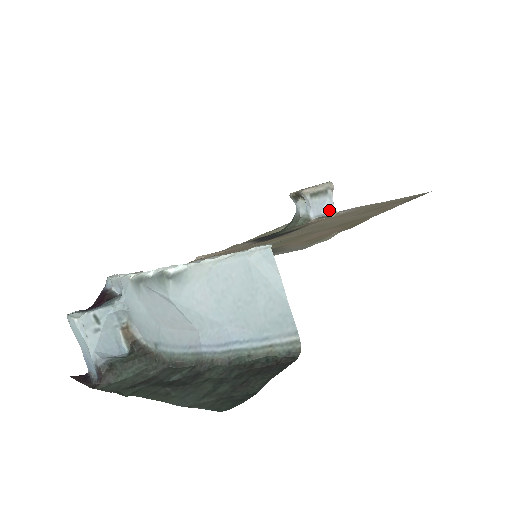
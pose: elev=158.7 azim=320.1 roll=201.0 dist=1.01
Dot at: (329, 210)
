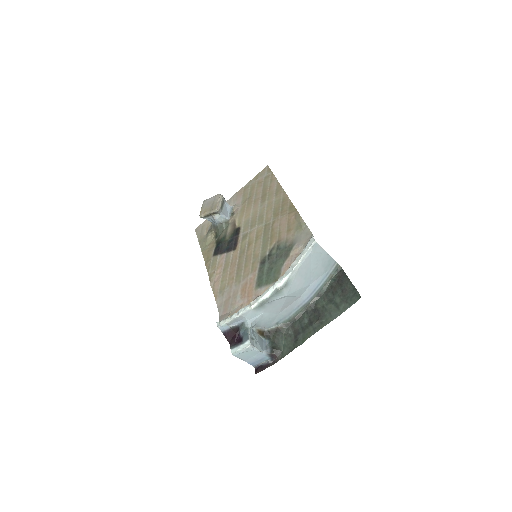
Dot at: (230, 209)
